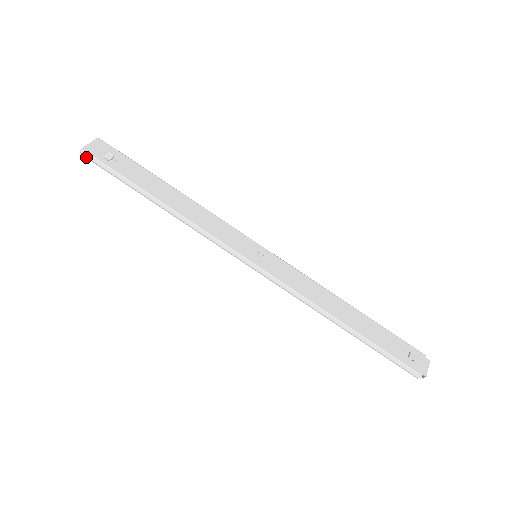
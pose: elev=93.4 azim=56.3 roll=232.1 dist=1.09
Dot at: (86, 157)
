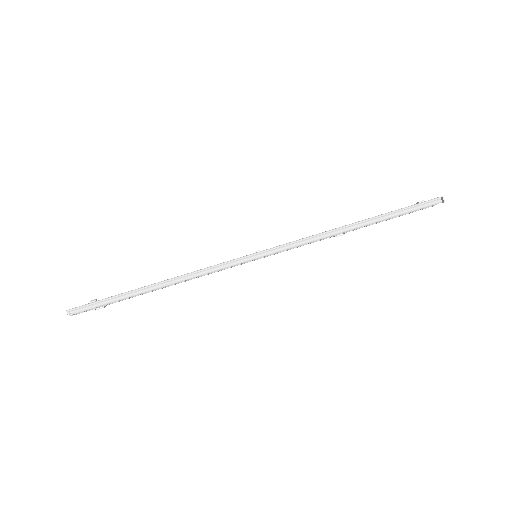
Dot at: (74, 312)
